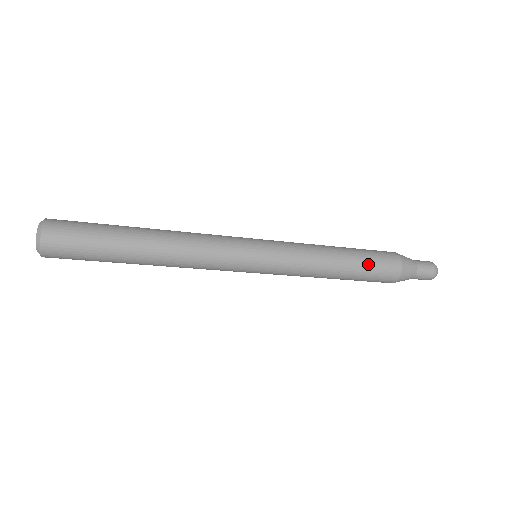
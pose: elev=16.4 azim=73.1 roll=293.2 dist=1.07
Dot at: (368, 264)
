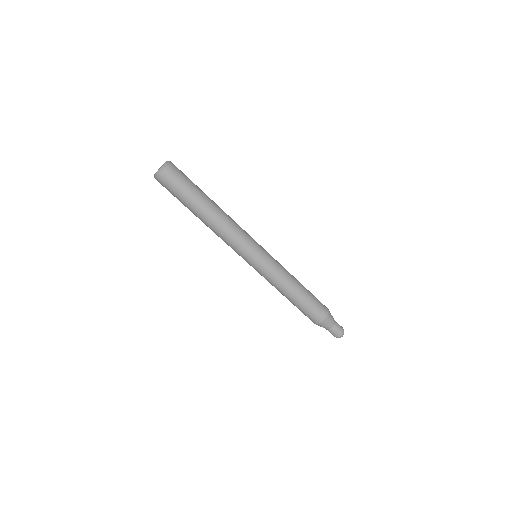
Dot at: (312, 294)
